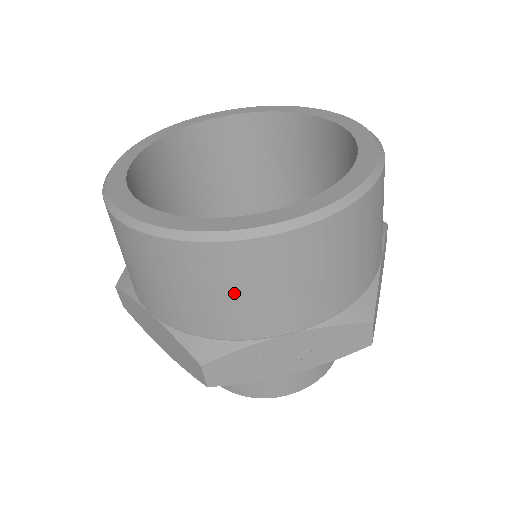
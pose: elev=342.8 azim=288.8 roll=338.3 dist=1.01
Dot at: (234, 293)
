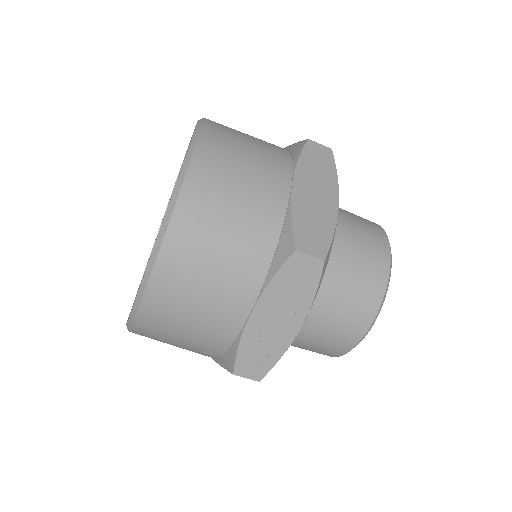
Dot at: (187, 322)
